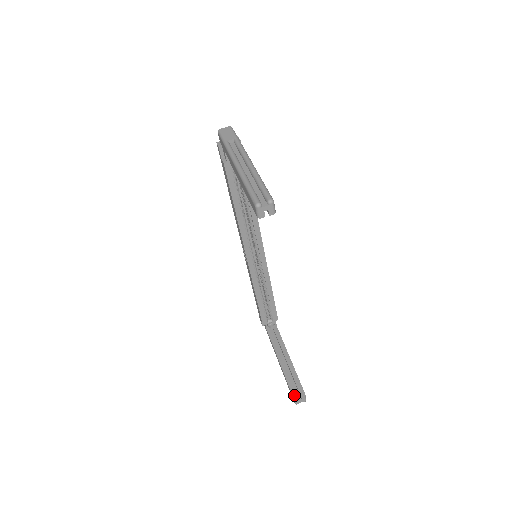
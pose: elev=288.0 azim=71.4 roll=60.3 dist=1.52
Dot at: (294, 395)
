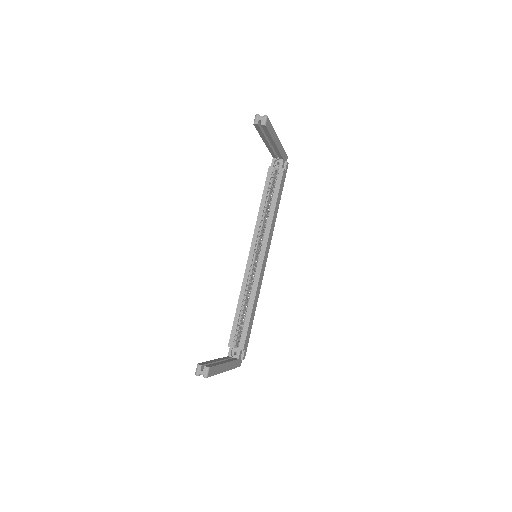
Dot at: (201, 363)
